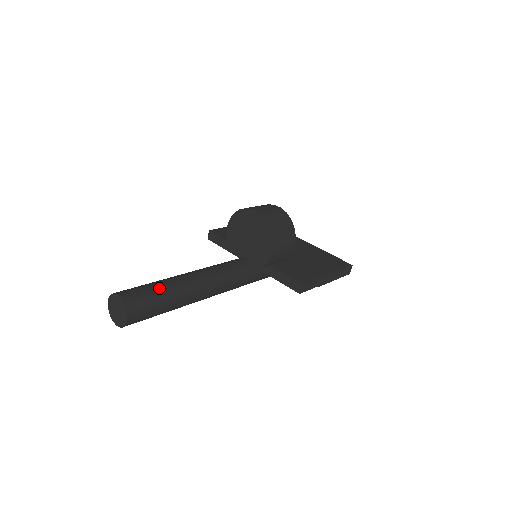
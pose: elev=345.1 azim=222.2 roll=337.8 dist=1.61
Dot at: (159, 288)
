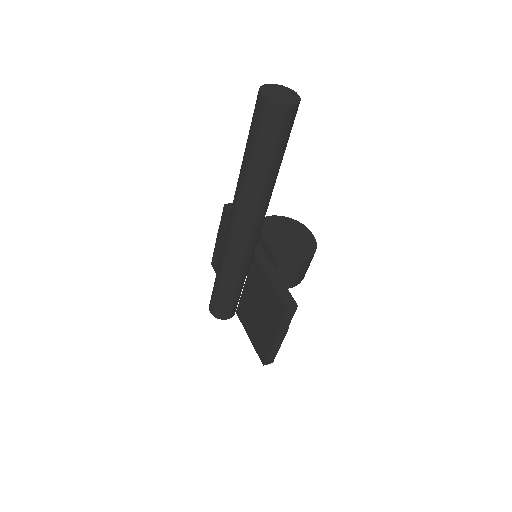
Dot at: occluded
